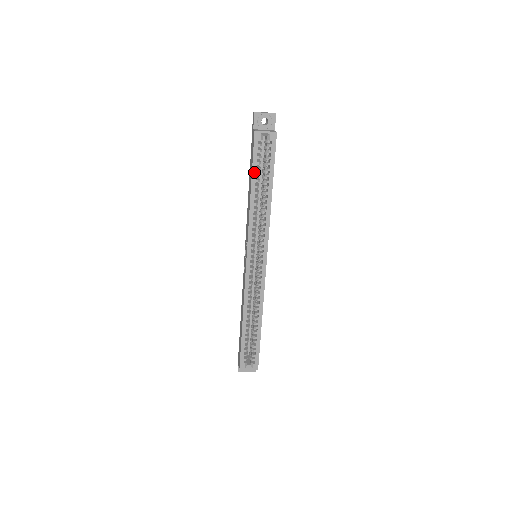
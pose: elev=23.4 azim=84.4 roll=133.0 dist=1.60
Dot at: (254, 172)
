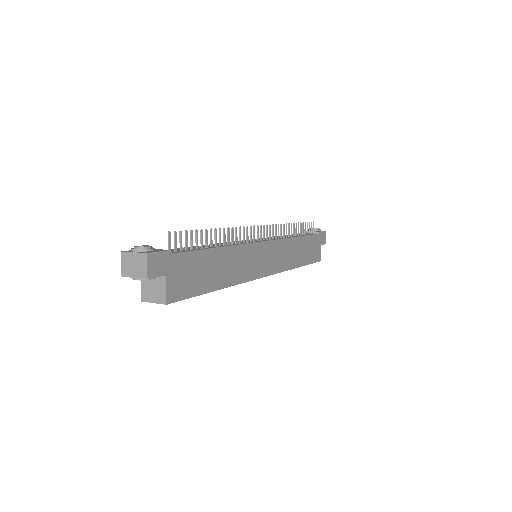
Dot at: occluded
